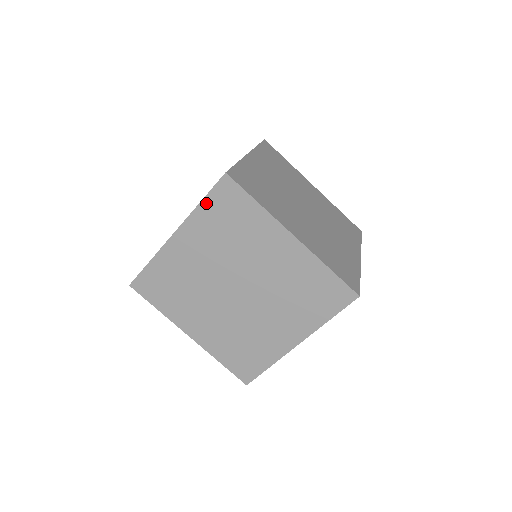
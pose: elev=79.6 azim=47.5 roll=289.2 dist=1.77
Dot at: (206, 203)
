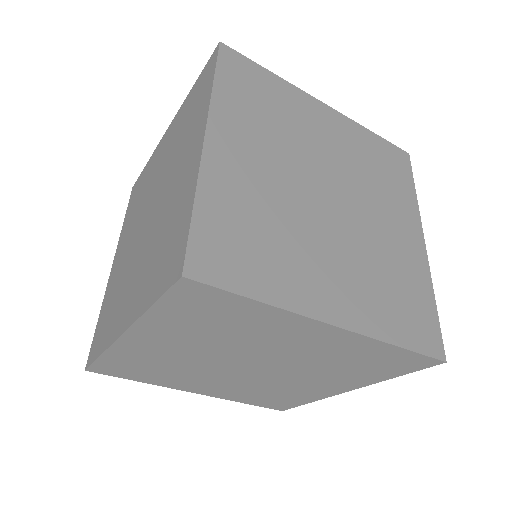
Dot at: (377, 138)
